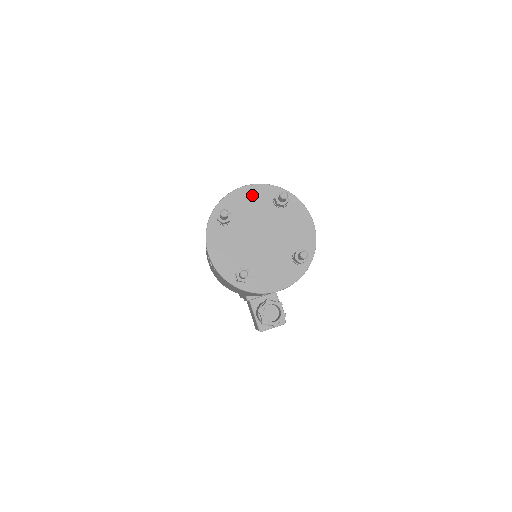
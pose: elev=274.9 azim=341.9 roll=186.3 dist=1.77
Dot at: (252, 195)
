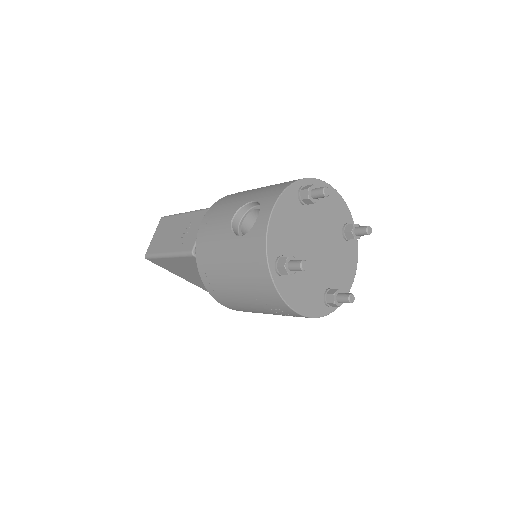
Dot at: (283, 216)
